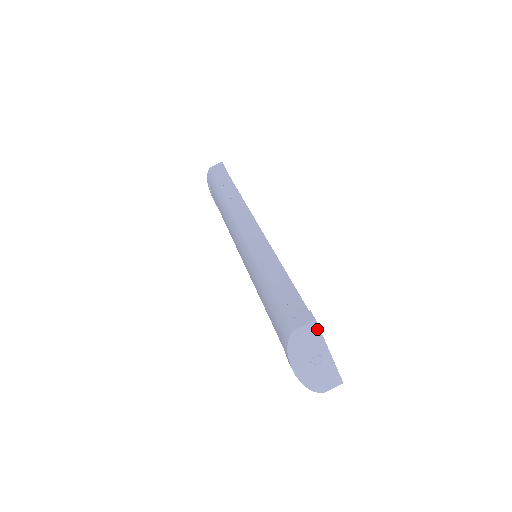
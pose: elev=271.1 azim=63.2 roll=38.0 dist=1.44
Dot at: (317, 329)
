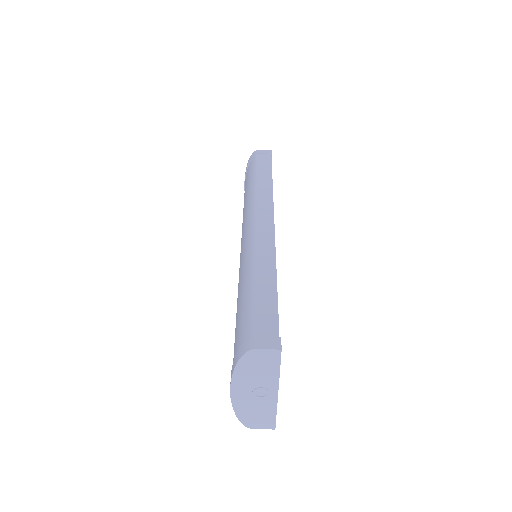
Dot at: (278, 360)
